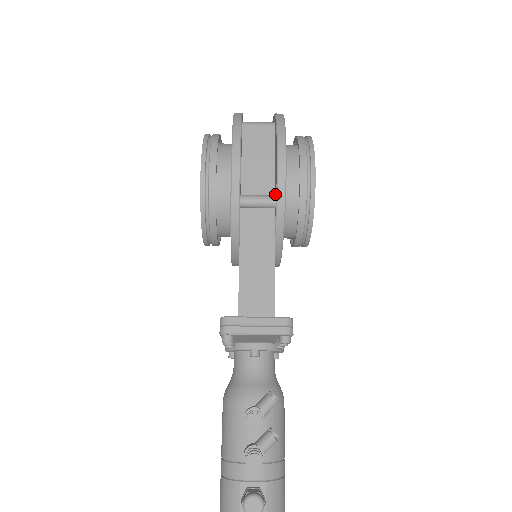
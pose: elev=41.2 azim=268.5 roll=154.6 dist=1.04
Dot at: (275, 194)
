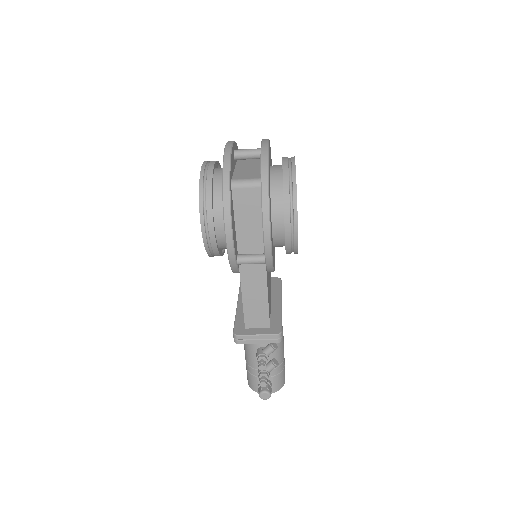
Dot at: occluded
